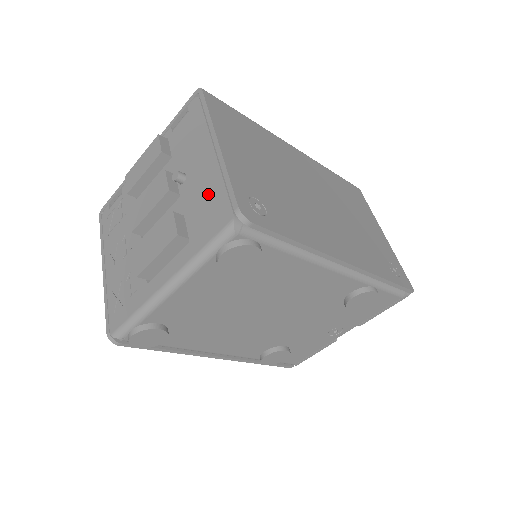
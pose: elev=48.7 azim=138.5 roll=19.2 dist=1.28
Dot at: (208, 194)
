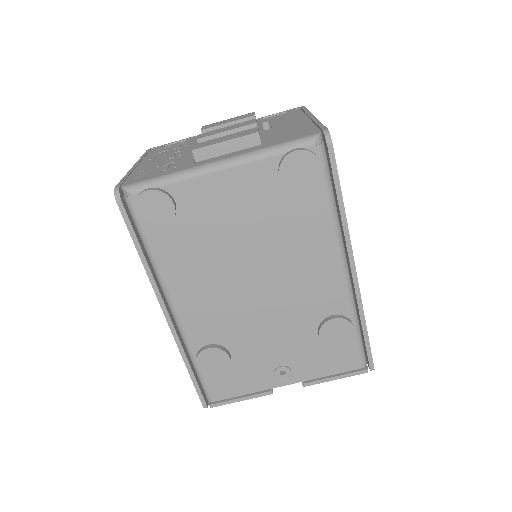
Dot at: (295, 129)
